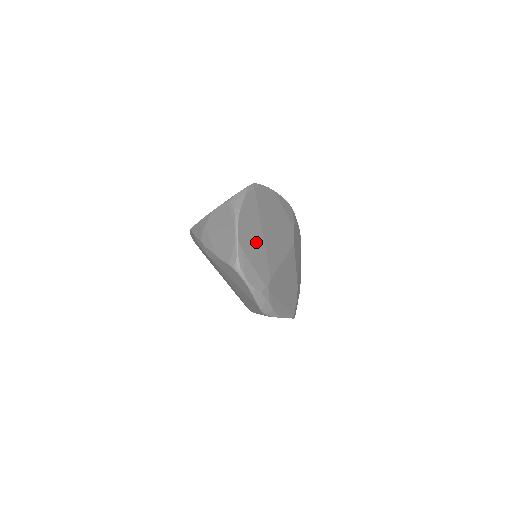
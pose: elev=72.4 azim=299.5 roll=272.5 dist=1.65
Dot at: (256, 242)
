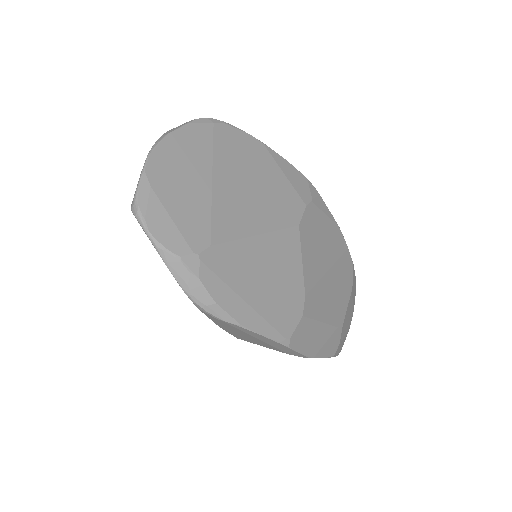
Dot at: (191, 186)
